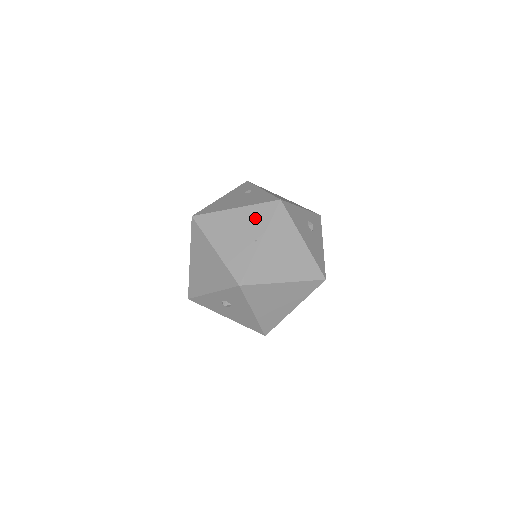
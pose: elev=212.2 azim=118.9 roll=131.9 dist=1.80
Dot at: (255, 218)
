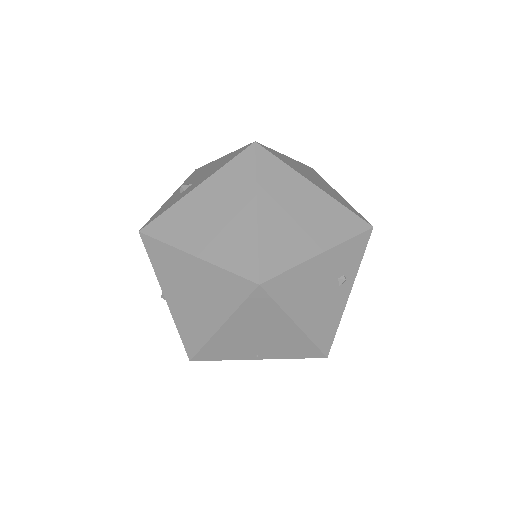
Dot at: (290, 347)
